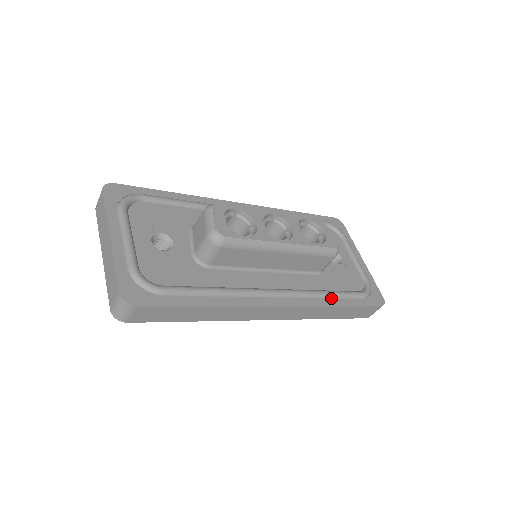
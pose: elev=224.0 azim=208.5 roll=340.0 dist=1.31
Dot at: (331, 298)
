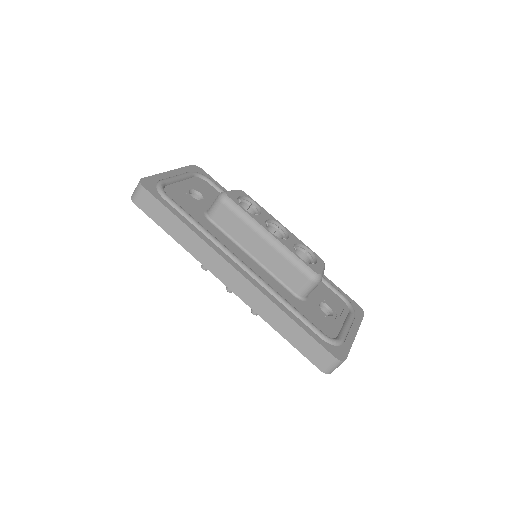
Dot at: (288, 309)
